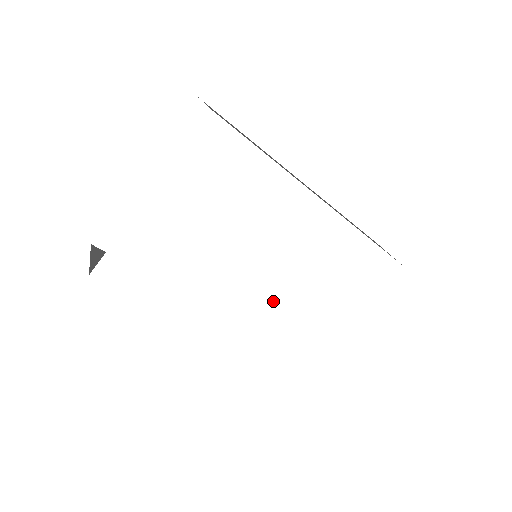
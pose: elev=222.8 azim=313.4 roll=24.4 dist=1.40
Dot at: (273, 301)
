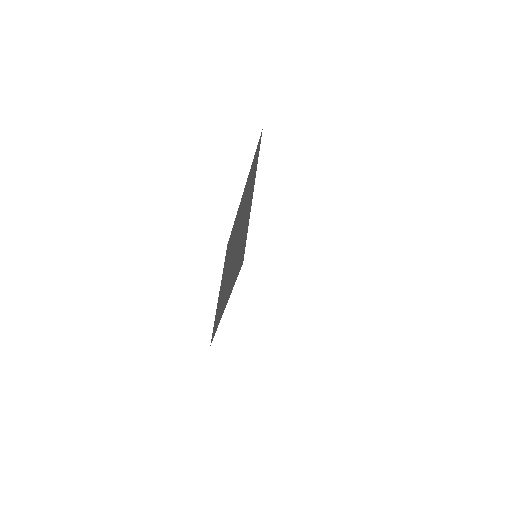
Dot at: occluded
